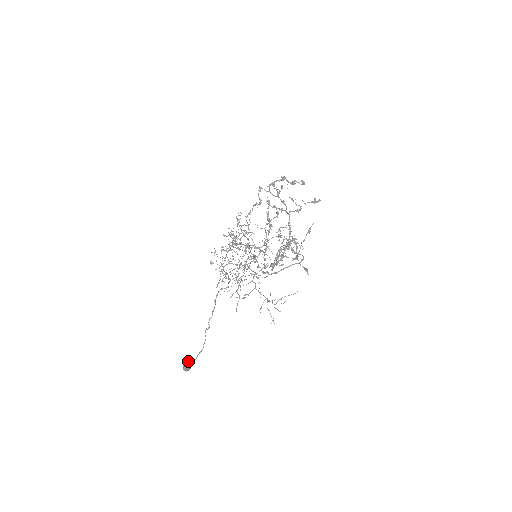
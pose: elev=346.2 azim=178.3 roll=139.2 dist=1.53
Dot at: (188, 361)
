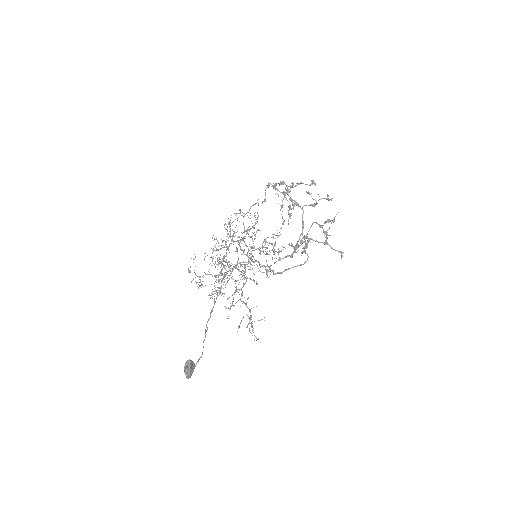
Dot at: (192, 364)
